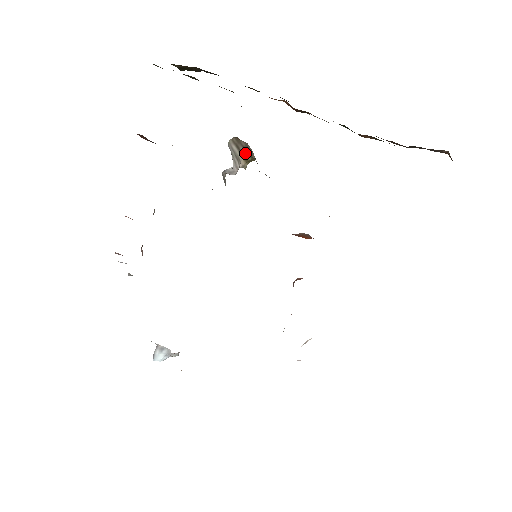
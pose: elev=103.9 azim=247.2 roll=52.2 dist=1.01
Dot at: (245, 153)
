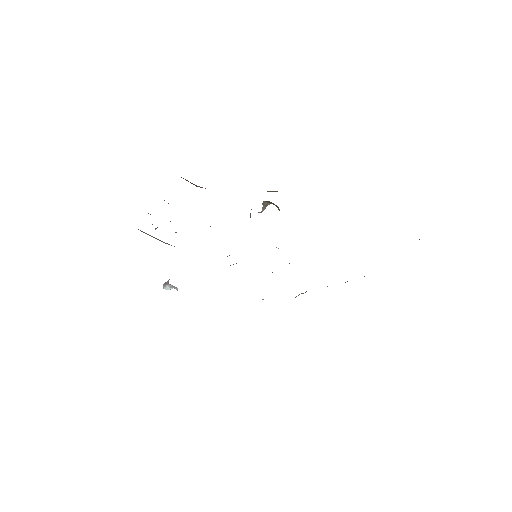
Dot at: occluded
